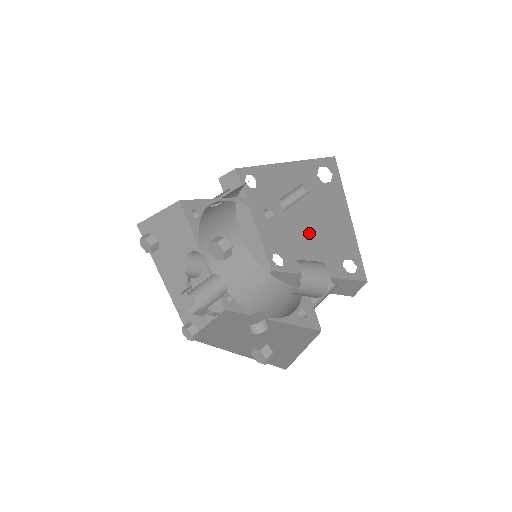
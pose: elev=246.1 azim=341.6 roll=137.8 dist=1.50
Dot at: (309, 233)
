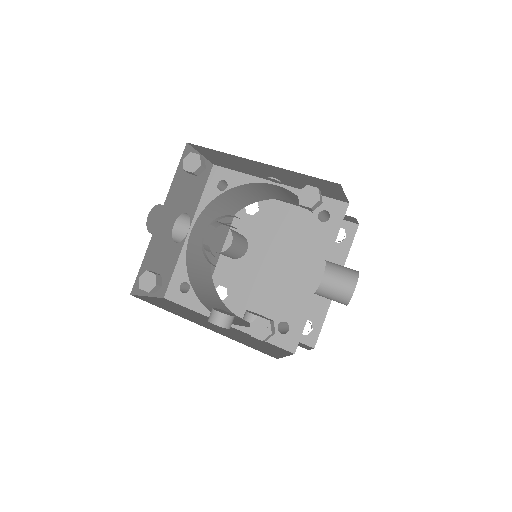
Dot at: (282, 279)
